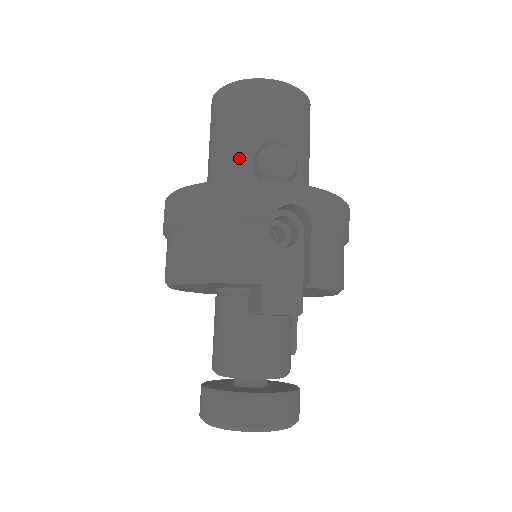
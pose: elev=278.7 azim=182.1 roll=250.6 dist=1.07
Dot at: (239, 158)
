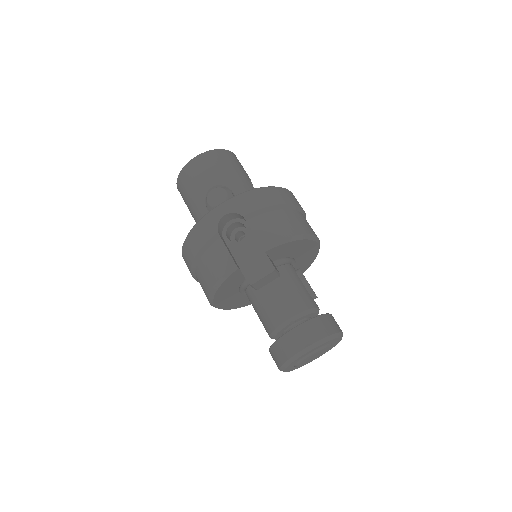
Dot at: (201, 213)
